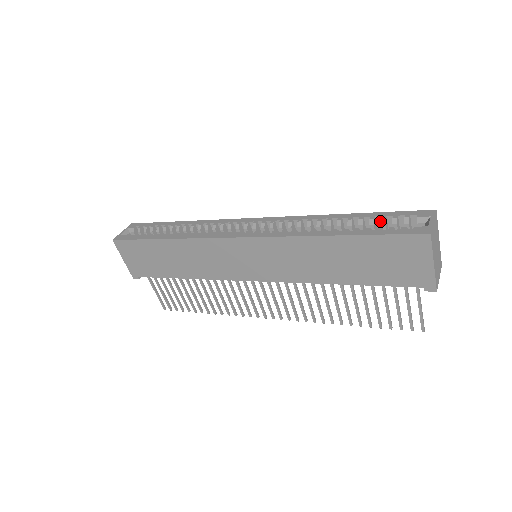
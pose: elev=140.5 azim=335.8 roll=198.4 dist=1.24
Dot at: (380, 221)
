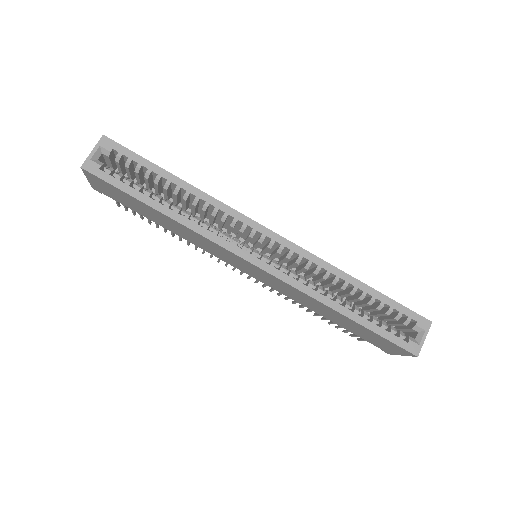
Dot at: (386, 306)
